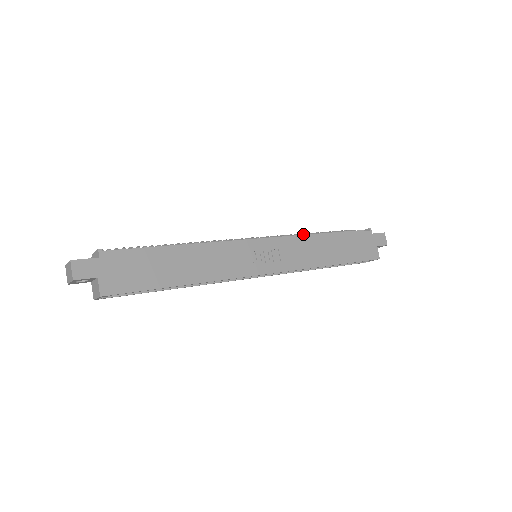
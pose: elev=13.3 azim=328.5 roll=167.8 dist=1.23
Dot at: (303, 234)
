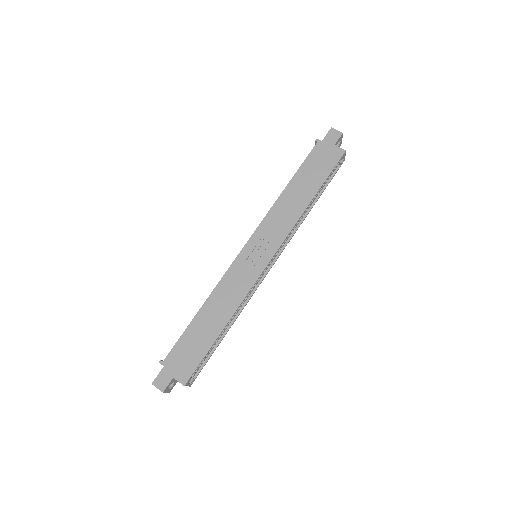
Dot at: occluded
